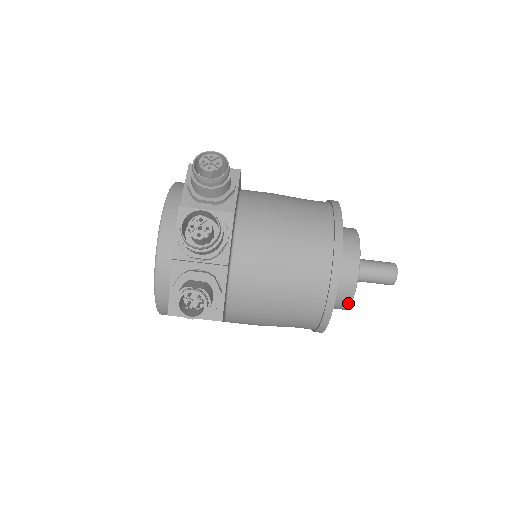
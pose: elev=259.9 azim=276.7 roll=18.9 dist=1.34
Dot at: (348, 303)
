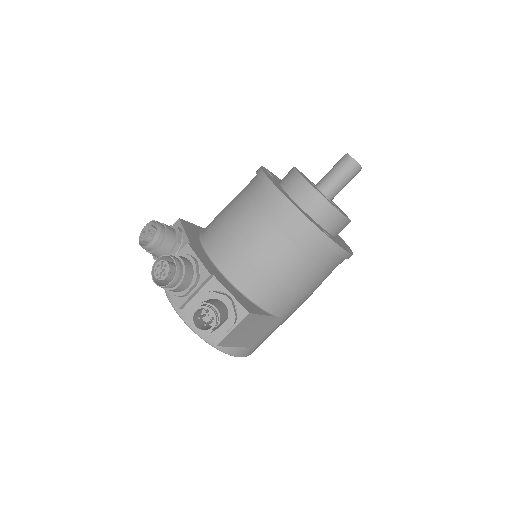
Dot at: (336, 213)
